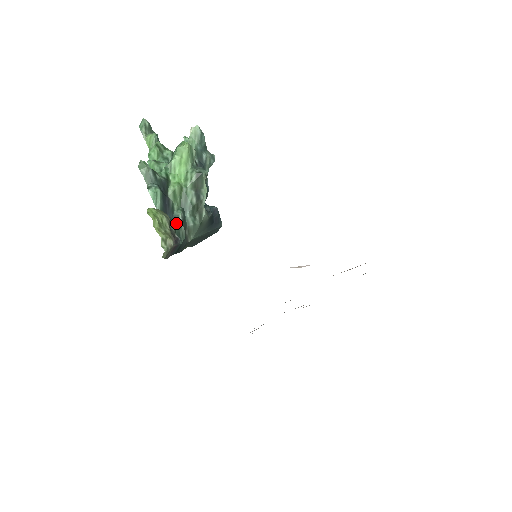
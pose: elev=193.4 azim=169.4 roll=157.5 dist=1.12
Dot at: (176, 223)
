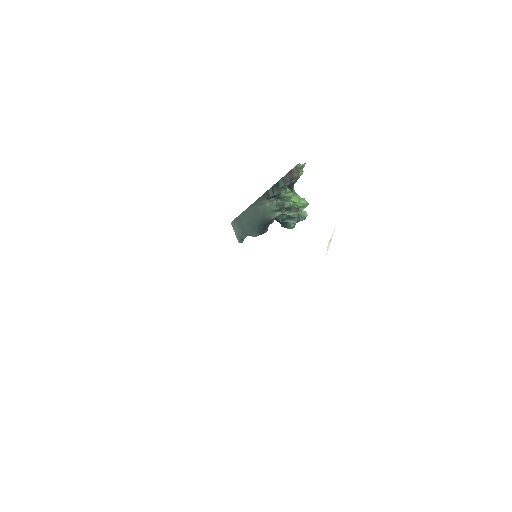
Dot at: (285, 188)
